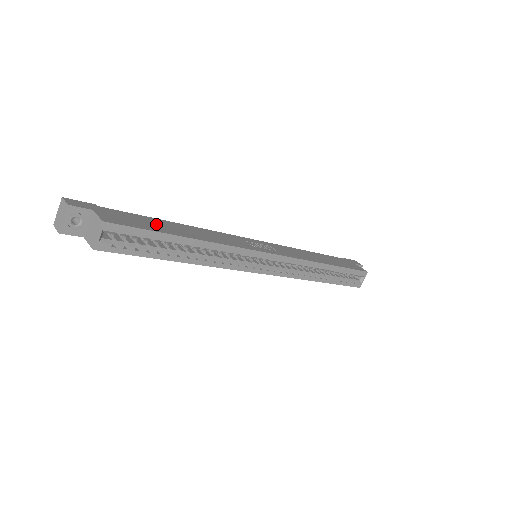
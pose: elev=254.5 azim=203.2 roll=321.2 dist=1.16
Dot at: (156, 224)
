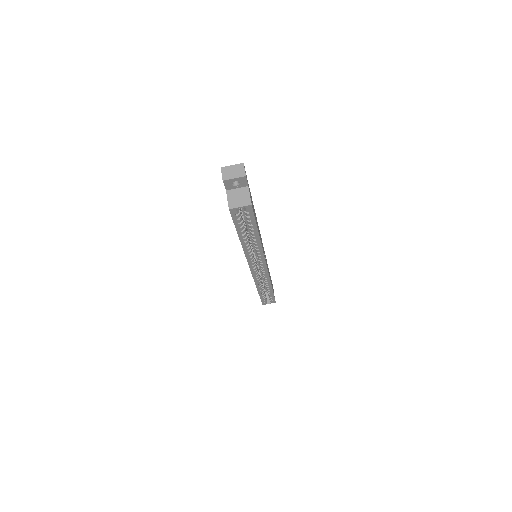
Dot at: occluded
